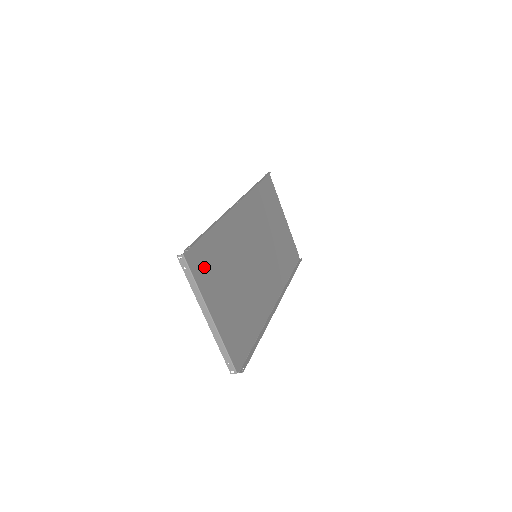
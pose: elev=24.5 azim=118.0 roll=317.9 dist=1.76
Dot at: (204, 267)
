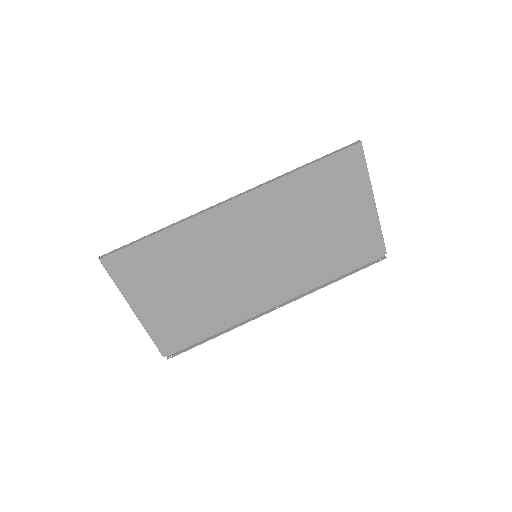
Dot at: (135, 270)
